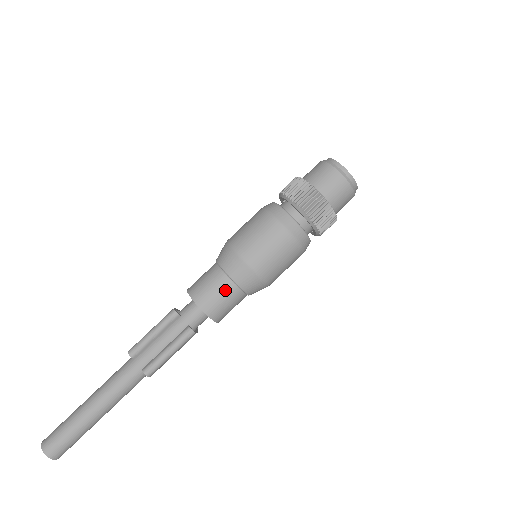
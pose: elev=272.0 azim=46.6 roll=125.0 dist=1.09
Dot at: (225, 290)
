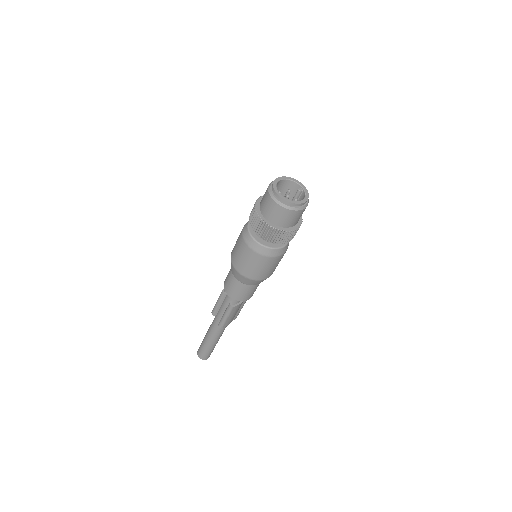
Dot at: (235, 284)
